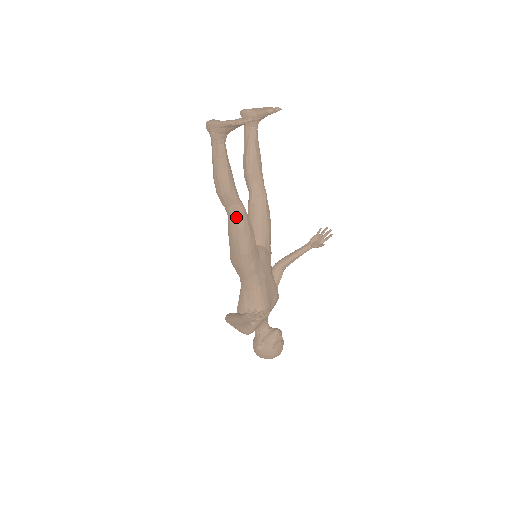
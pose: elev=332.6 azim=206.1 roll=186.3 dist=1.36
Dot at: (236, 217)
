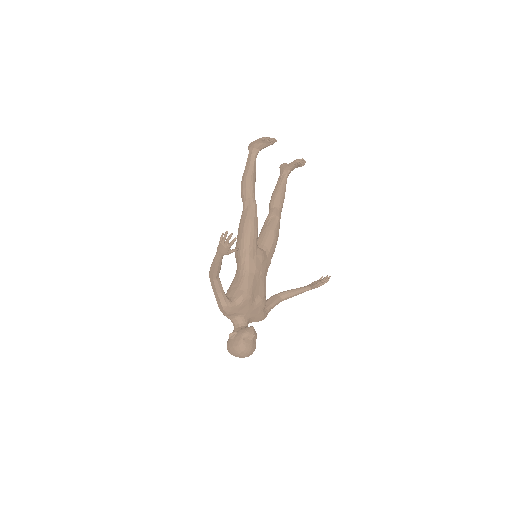
Dot at: (248, 208)
